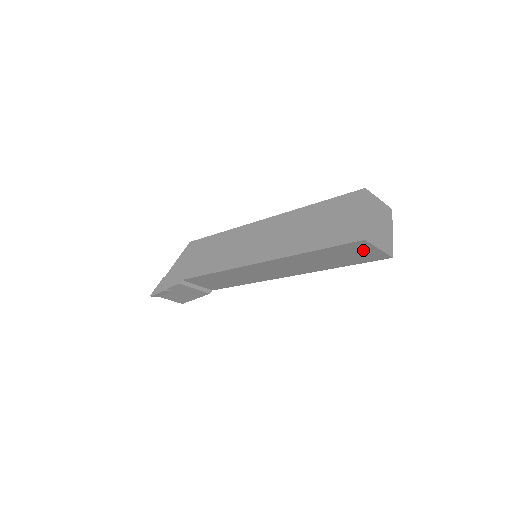
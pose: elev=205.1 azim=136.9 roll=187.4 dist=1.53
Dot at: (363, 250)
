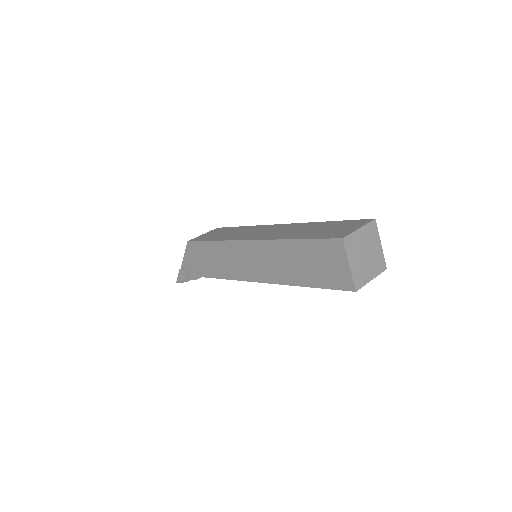
Dot at: occluded
